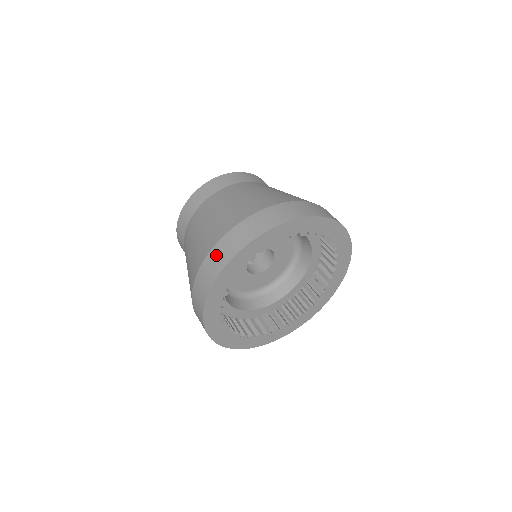
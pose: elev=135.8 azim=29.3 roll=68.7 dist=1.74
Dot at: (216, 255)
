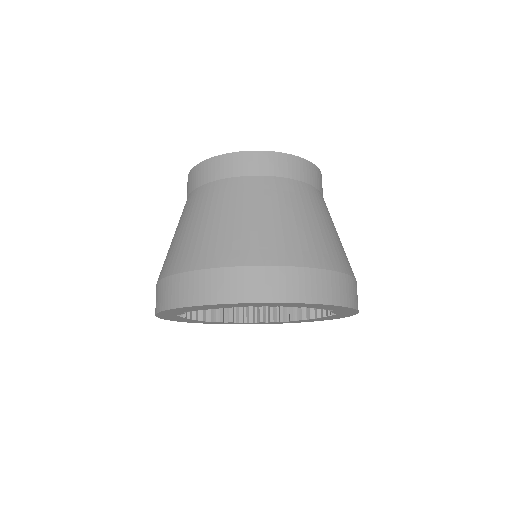
Dot at: (190, 283)
